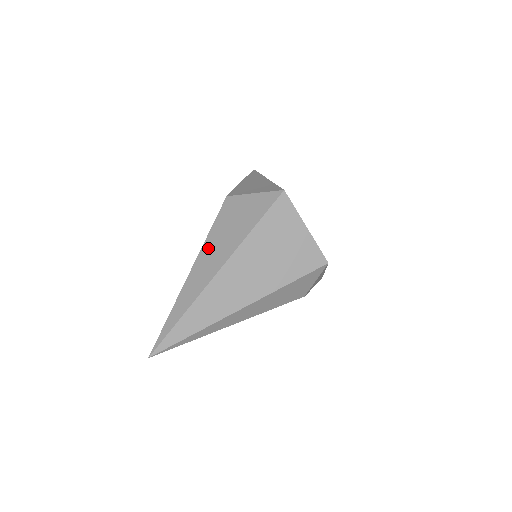
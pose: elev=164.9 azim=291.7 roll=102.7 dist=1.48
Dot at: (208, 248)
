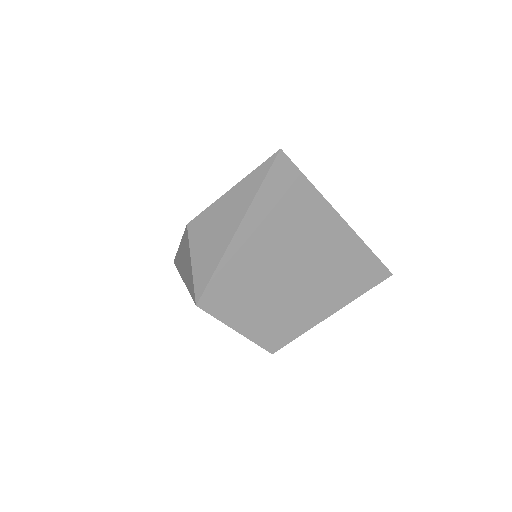
Dot at: (181, 249)
